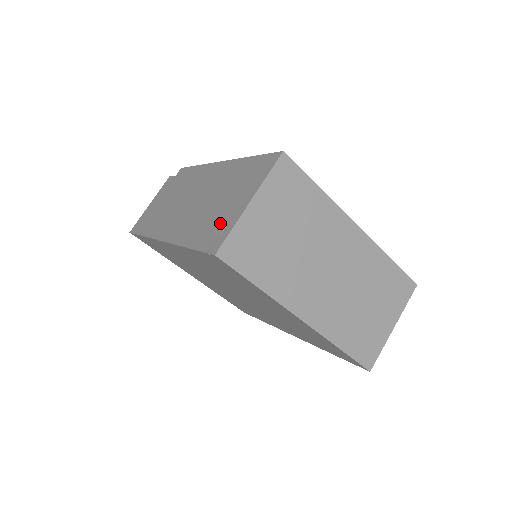
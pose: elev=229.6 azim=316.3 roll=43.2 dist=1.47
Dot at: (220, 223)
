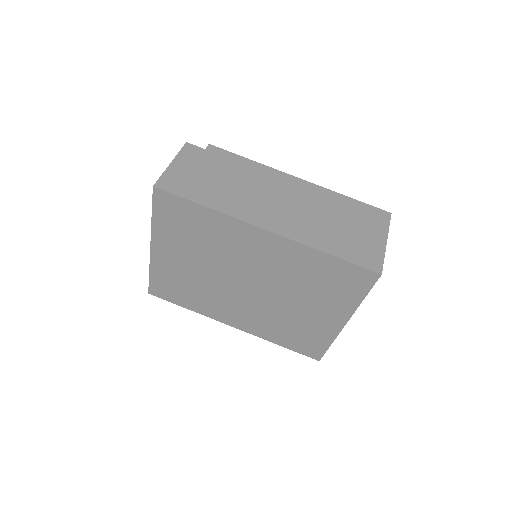
Dot at: (363, 247)
